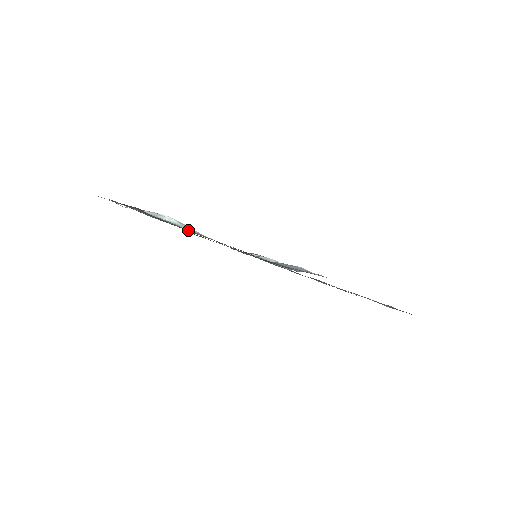
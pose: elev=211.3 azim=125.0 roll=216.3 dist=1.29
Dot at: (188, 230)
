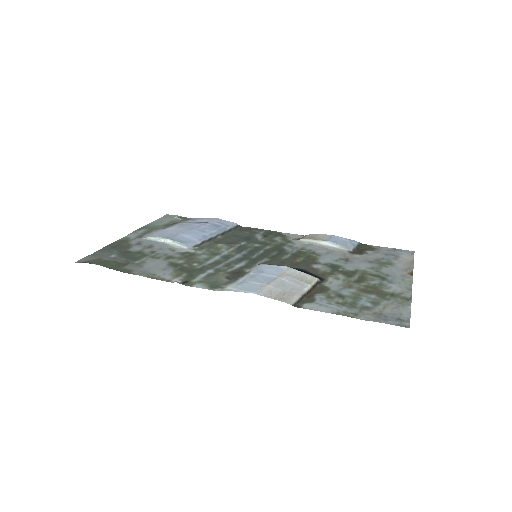
Dot at: (173, 250)
